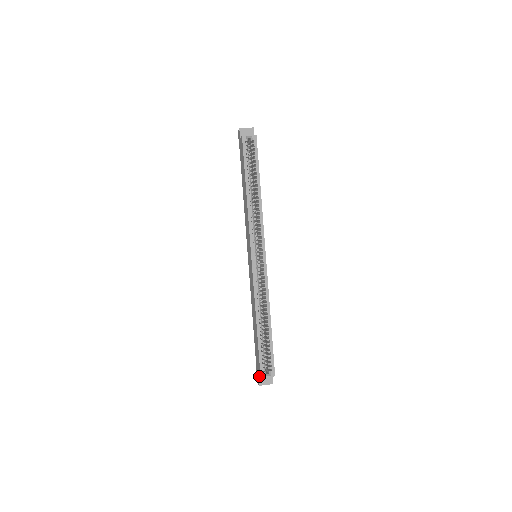
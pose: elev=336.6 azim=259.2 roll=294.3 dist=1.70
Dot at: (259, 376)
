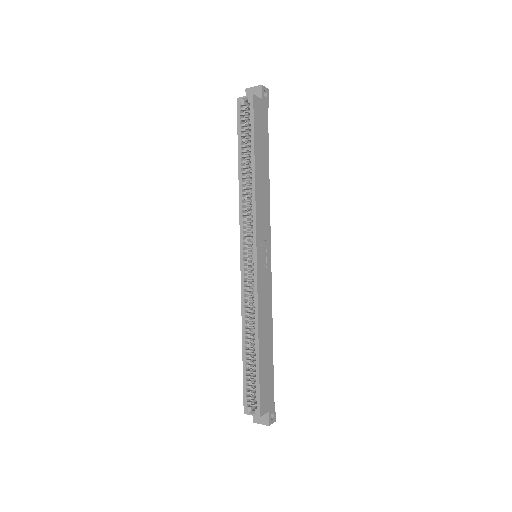
Dot at: occluded
